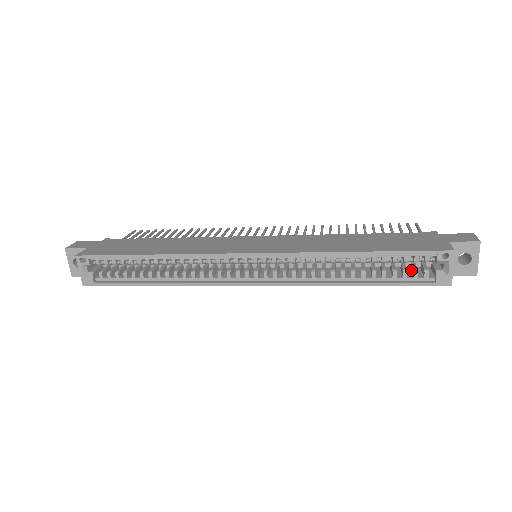
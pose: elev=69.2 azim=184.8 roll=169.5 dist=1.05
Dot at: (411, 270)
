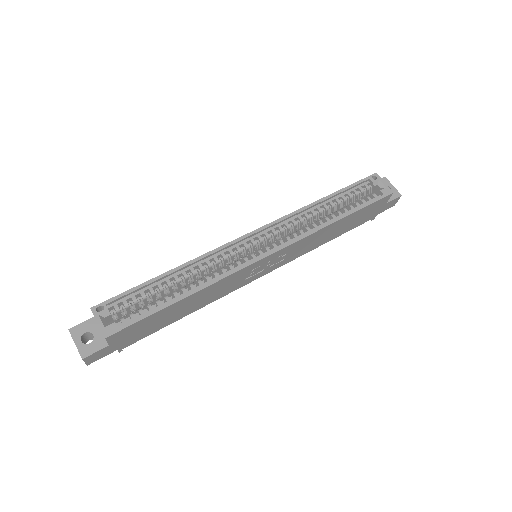
Dot at: occluded
